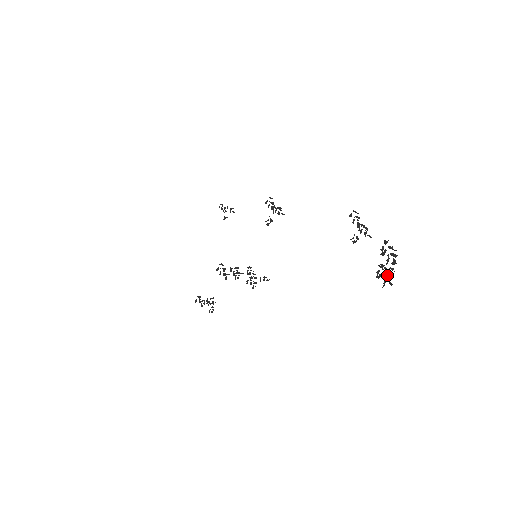
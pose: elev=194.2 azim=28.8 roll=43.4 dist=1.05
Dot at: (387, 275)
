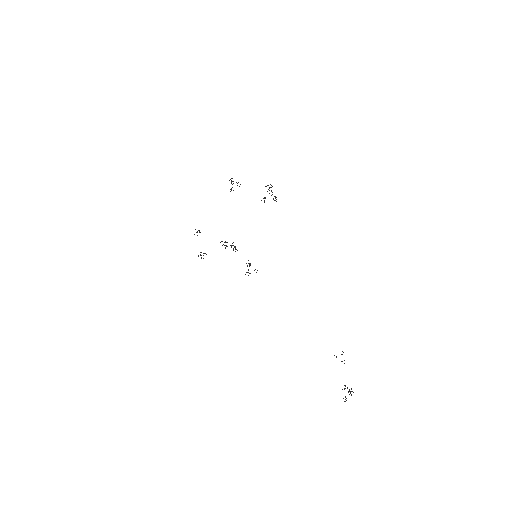
Dot at: (344, 389)
